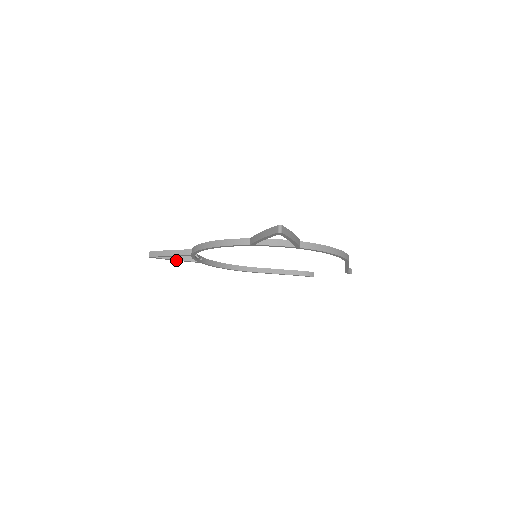
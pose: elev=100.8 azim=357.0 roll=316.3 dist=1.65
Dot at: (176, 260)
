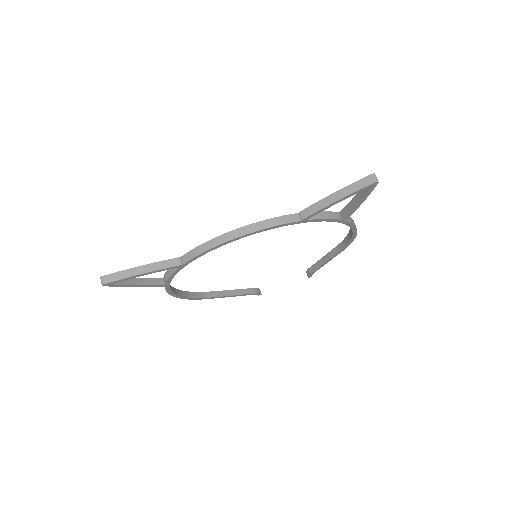
Dot at: (136, 286)
